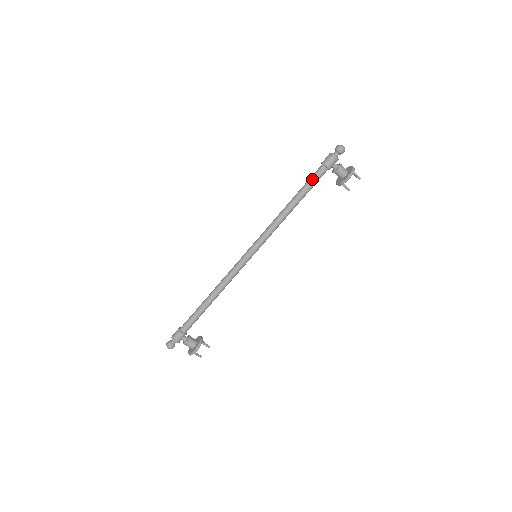
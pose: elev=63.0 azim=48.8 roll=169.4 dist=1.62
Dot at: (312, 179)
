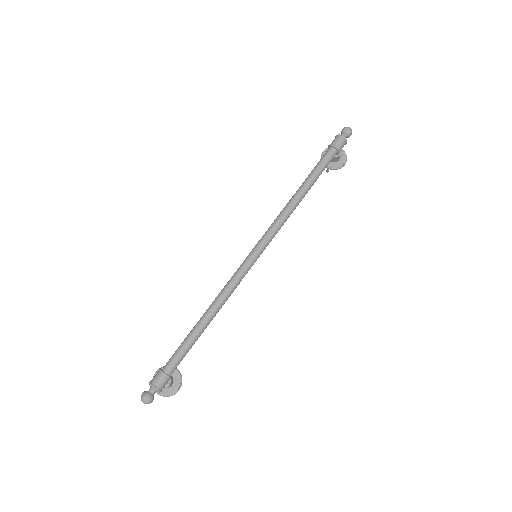
Dot at: (325, 165)
